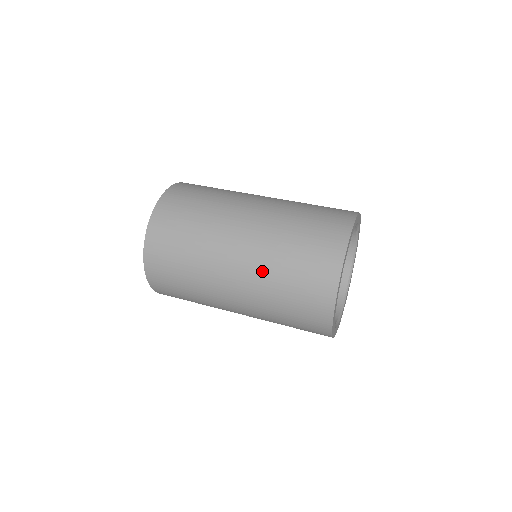
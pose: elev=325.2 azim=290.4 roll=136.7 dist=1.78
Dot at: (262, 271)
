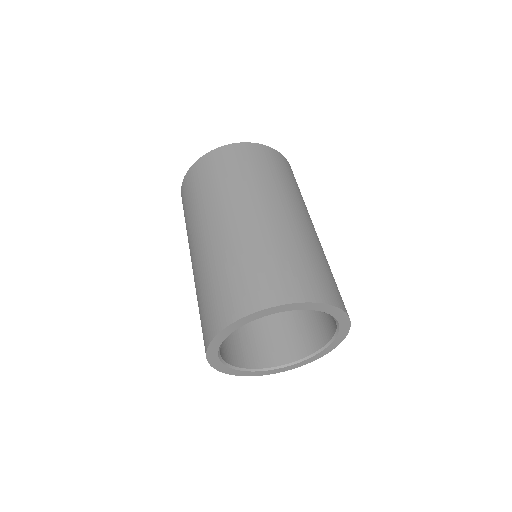
Dot at: occluded
